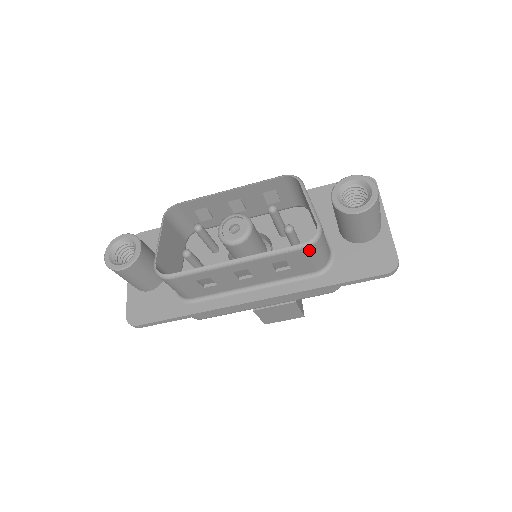
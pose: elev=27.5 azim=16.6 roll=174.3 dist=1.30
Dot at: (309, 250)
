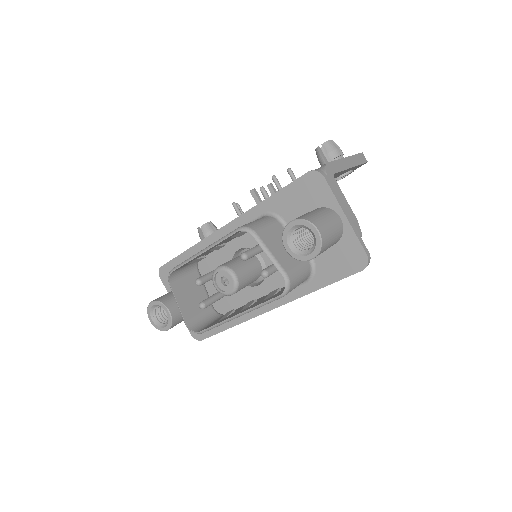
Dot at: occluded
